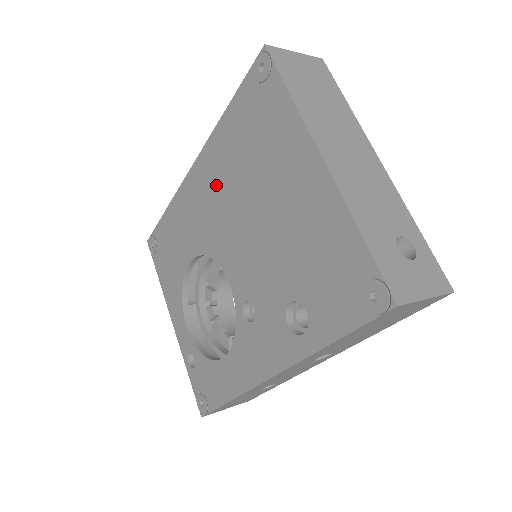
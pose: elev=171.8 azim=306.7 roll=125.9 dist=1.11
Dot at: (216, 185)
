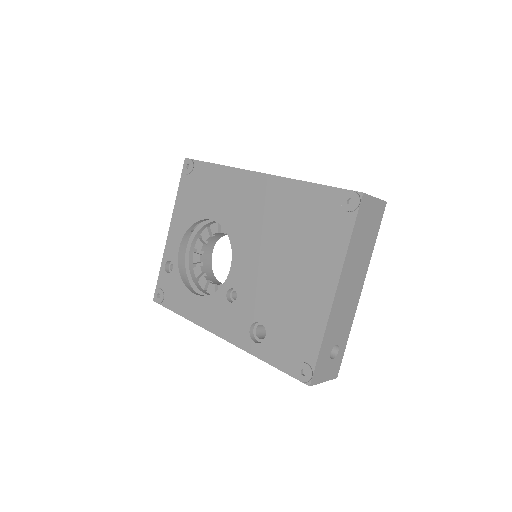
Dot at: (267, 210)
